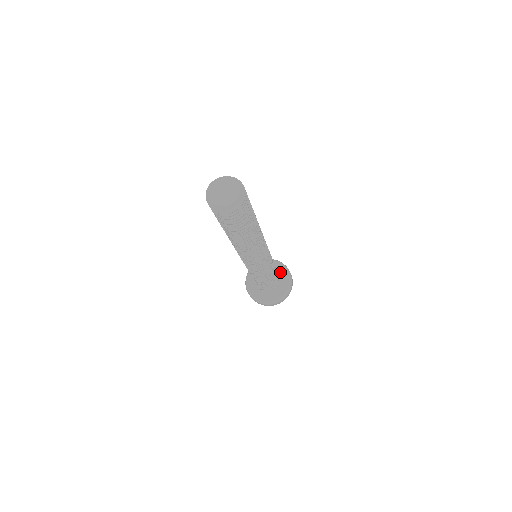
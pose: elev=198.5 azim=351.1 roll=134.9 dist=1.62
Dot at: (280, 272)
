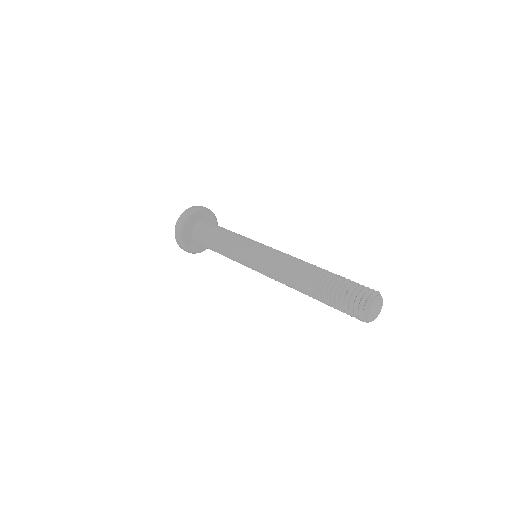
Dot at: occluded
